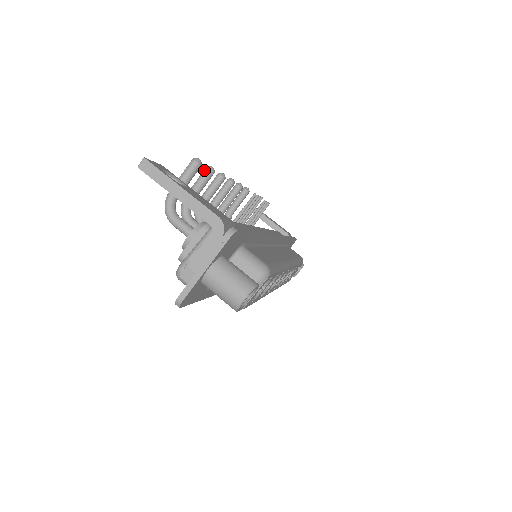
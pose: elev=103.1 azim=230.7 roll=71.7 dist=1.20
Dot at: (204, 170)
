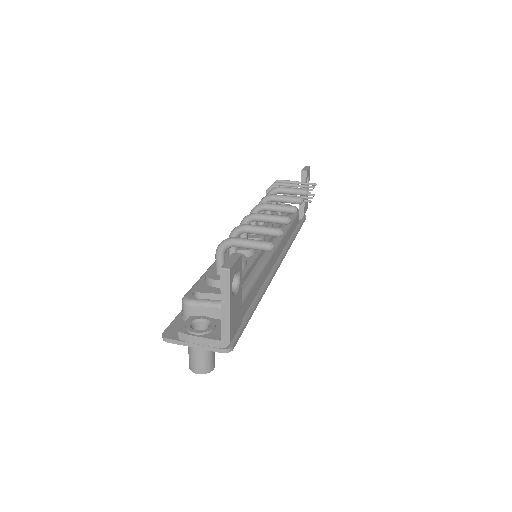
Dot at: (276, 230)
